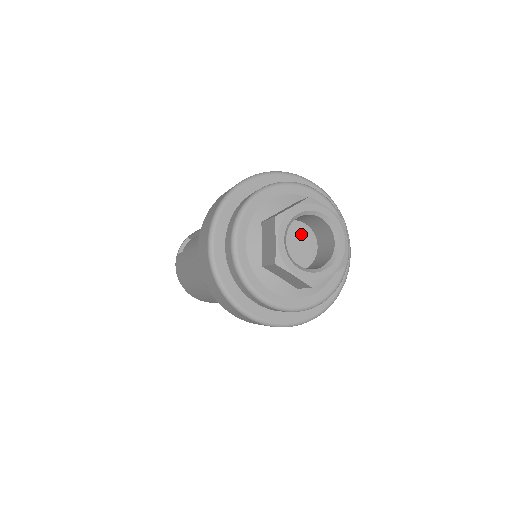
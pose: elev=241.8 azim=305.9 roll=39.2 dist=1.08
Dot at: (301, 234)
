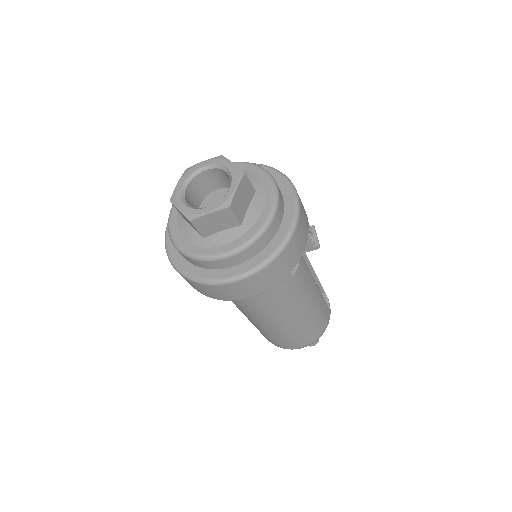
Dot at: (219, 197)
